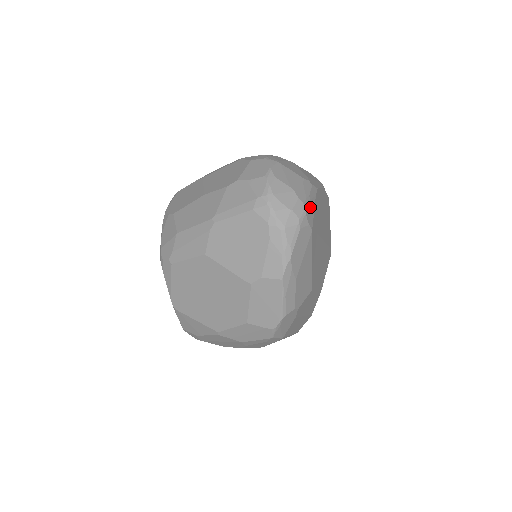
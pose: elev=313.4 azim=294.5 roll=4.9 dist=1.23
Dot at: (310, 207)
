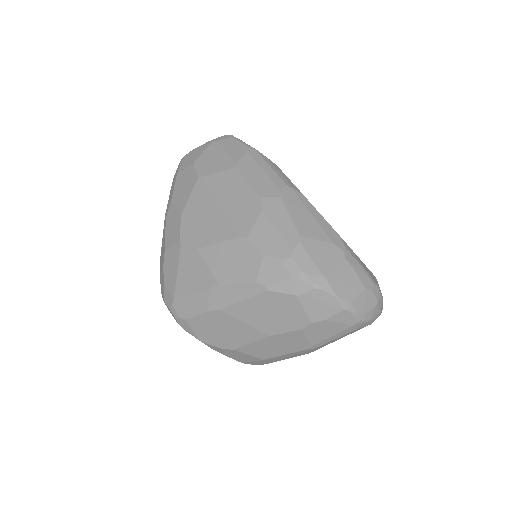
Dot at: (367, 271)
